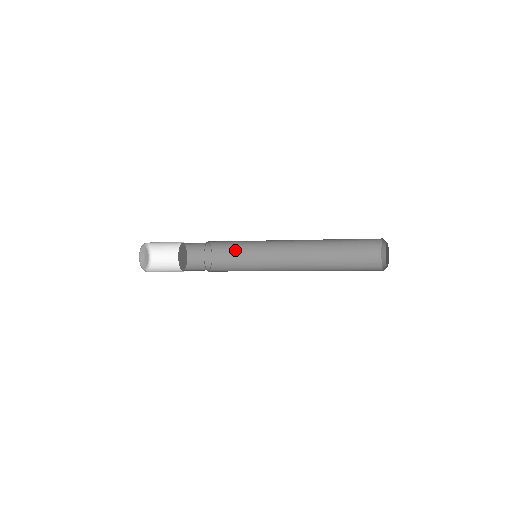
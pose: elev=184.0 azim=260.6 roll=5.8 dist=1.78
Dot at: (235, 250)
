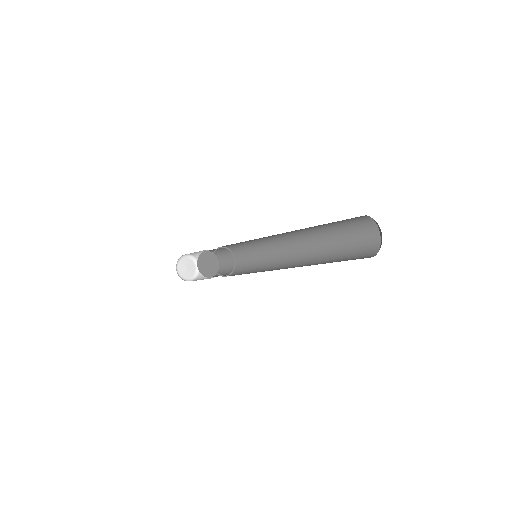
Dot at: (251, 258)
